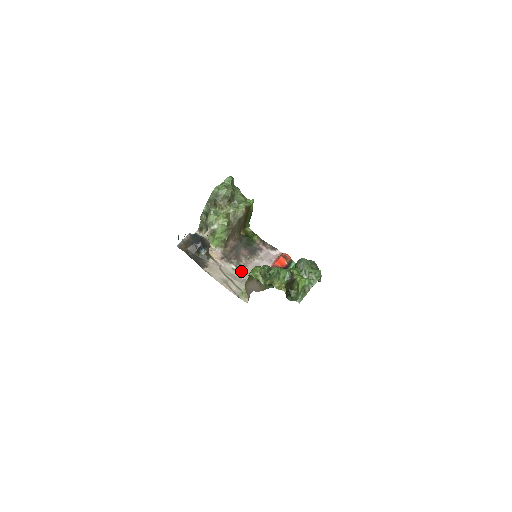
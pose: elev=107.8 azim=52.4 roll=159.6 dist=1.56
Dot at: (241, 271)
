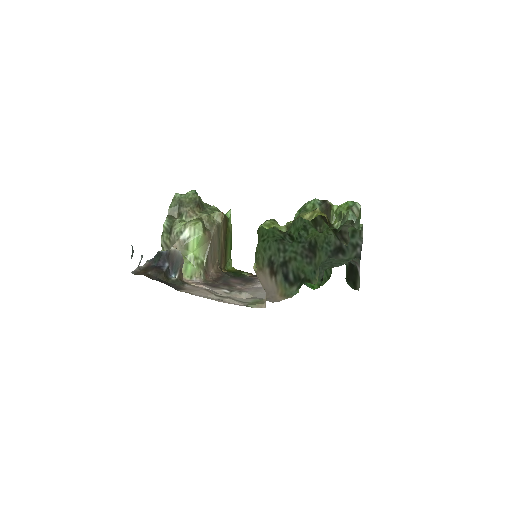
Dot at: (239, 292)
